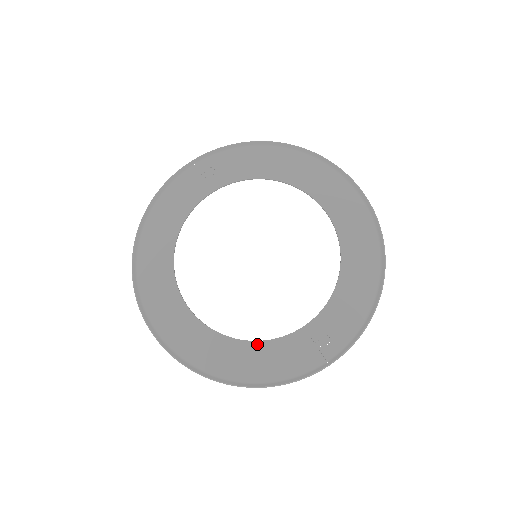
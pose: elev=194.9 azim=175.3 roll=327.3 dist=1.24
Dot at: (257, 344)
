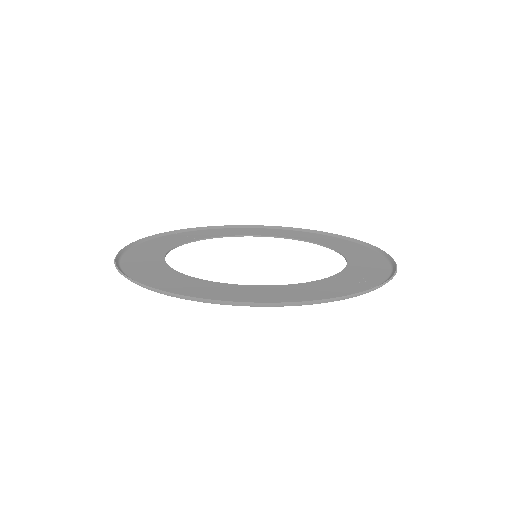
Dot at: (285, 286)
